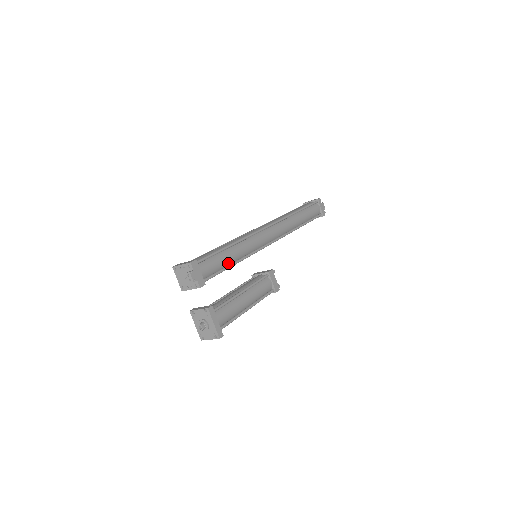
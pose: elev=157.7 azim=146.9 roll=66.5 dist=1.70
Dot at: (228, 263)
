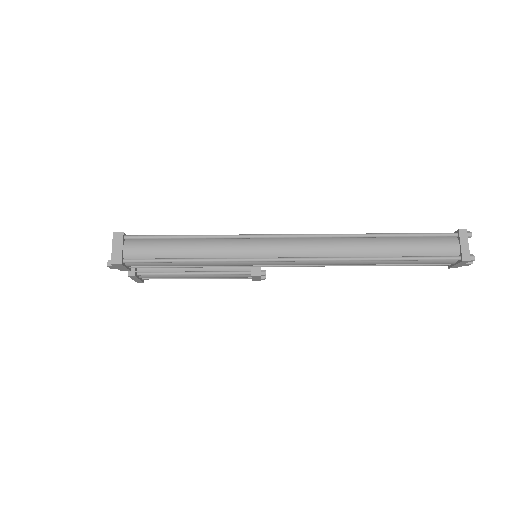
Dot at: occluded
